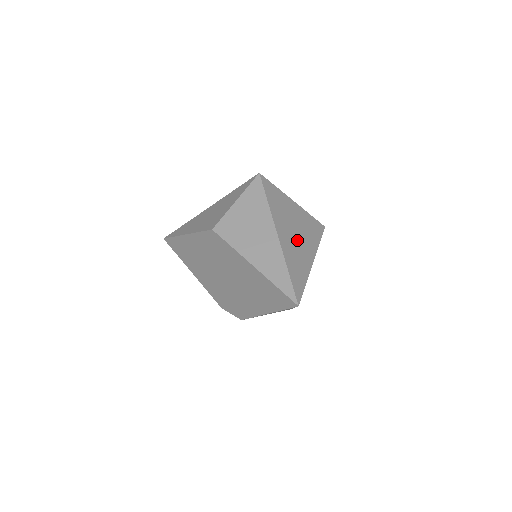
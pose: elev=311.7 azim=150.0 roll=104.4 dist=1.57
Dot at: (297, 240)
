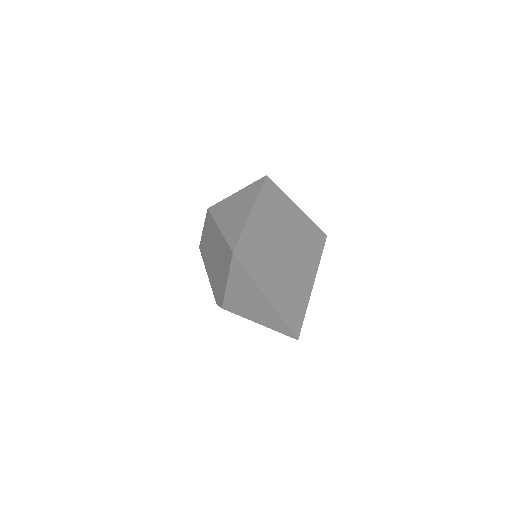
Dot at: (276, 223)
